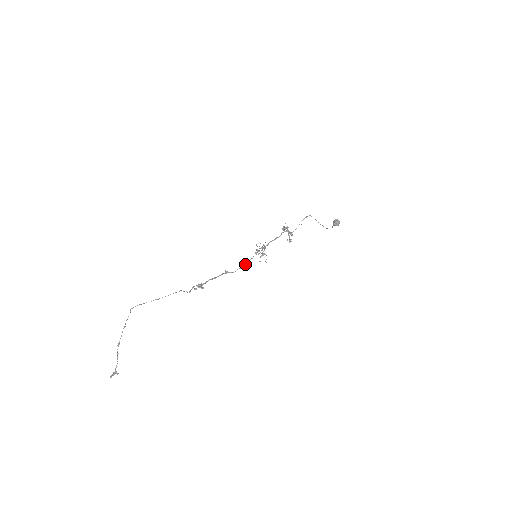
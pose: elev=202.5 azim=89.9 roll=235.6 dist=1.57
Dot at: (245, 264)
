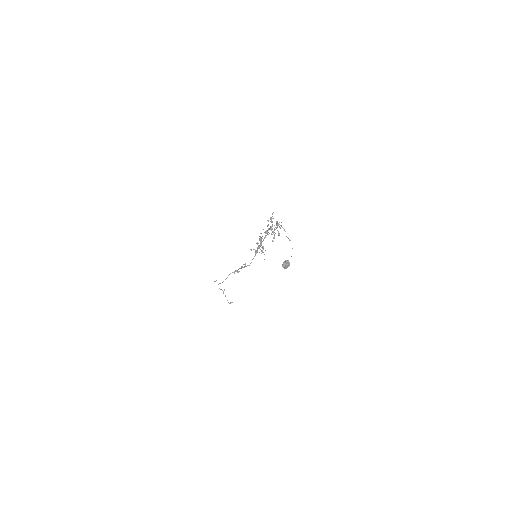
Dot at: occluded
